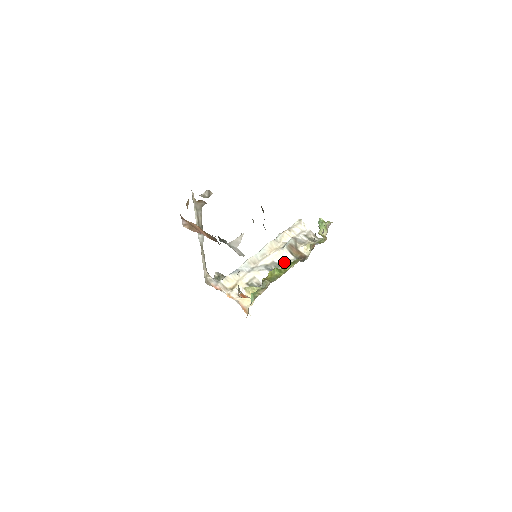
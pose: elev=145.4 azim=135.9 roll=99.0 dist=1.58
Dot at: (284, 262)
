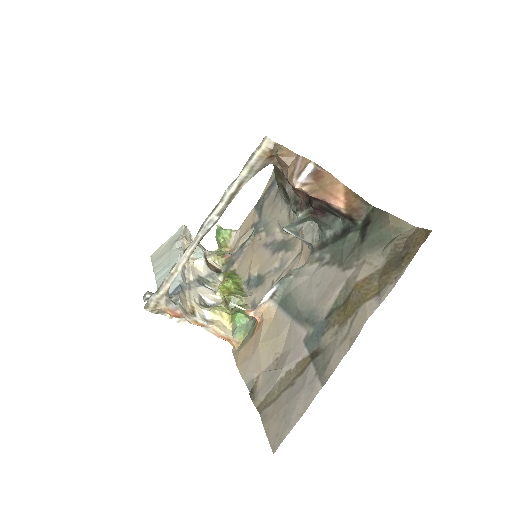
Dot at: (210, 276)
